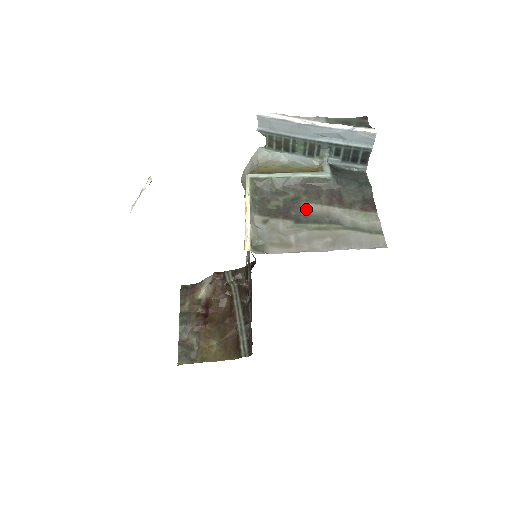
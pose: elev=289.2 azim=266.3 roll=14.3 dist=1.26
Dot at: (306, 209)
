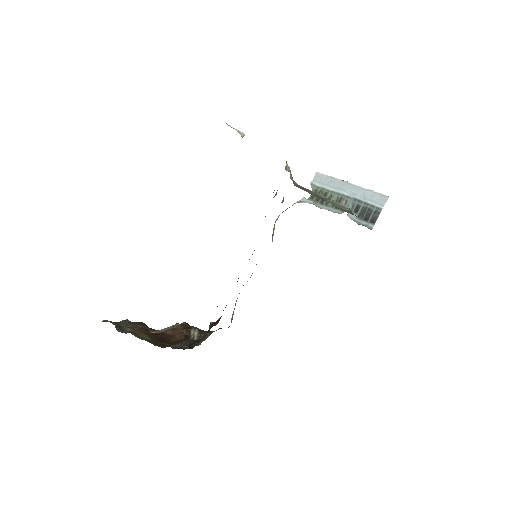
Dot at: occluded
